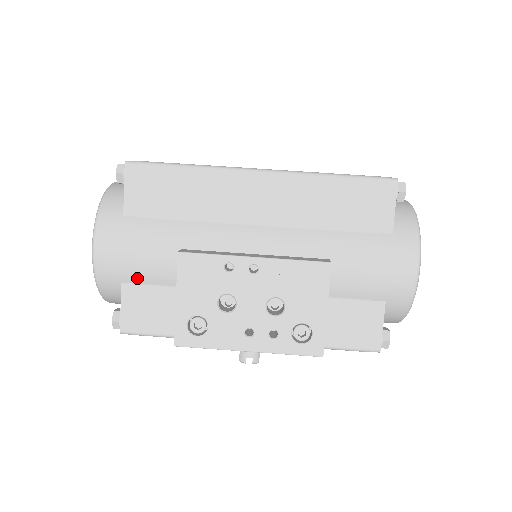
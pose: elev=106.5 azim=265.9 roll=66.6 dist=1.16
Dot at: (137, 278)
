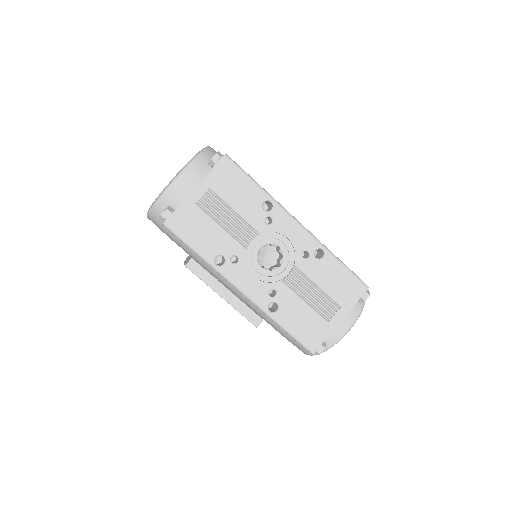
Dot at: occluded
